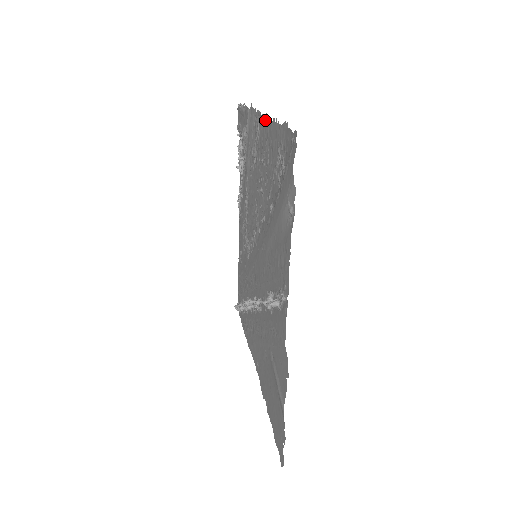
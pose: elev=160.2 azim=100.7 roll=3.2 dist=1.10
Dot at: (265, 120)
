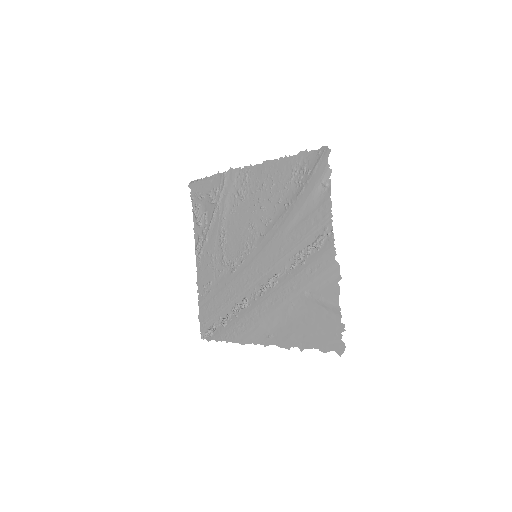
Dot at: (263, 165)
